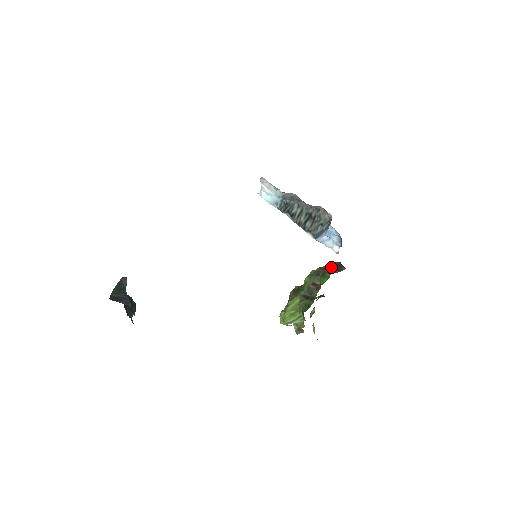
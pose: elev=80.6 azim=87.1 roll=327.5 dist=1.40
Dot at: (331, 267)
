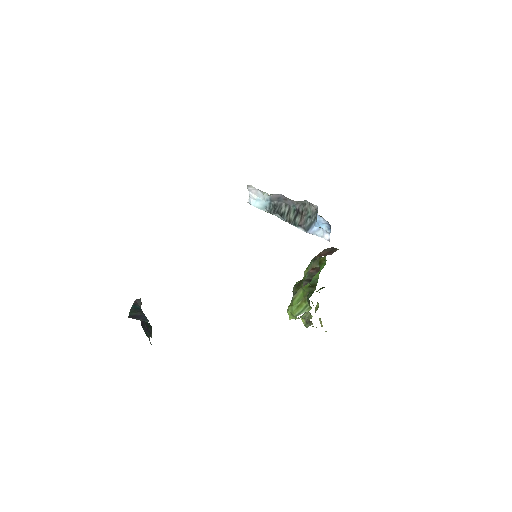
Dot at: (326, 252)
